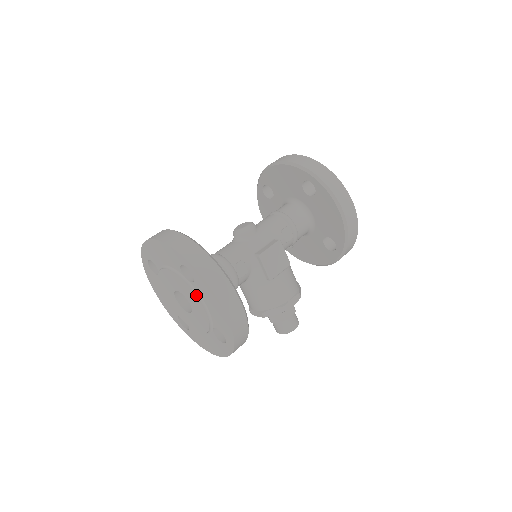
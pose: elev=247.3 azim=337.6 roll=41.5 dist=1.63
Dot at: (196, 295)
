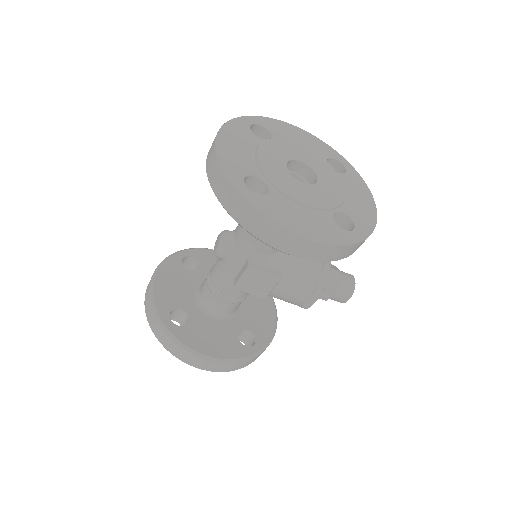
Dot at: occluded
